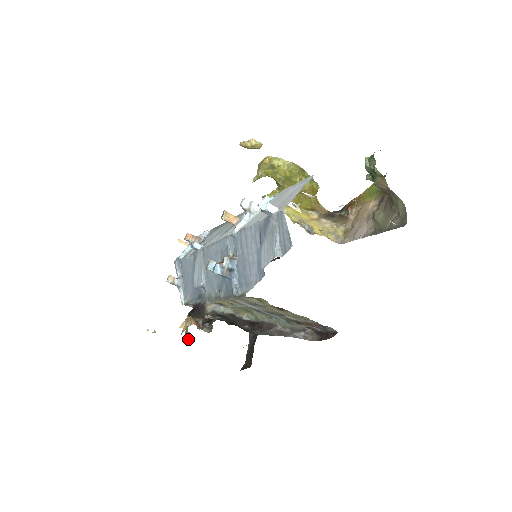
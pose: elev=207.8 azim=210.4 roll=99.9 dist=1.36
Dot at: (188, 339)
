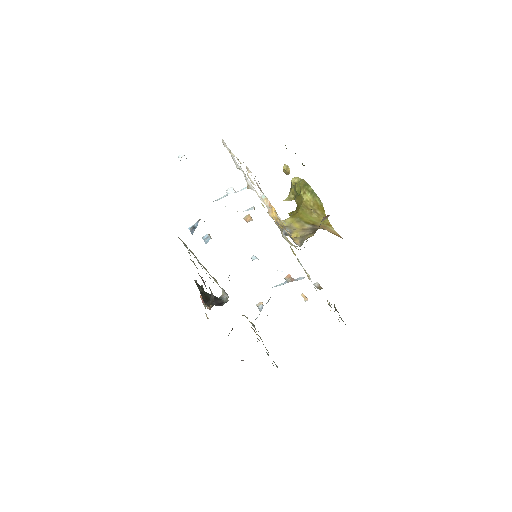
Dot at: occluded
